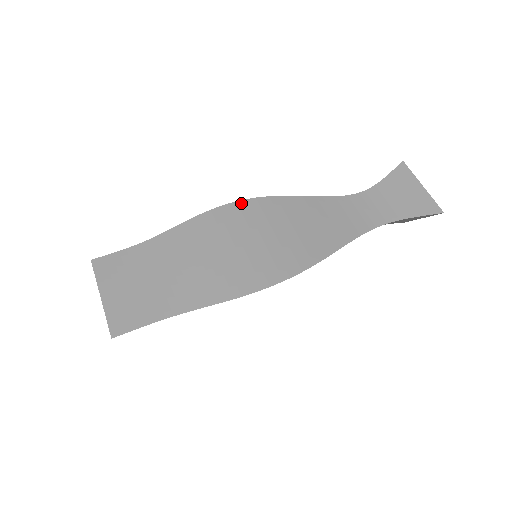
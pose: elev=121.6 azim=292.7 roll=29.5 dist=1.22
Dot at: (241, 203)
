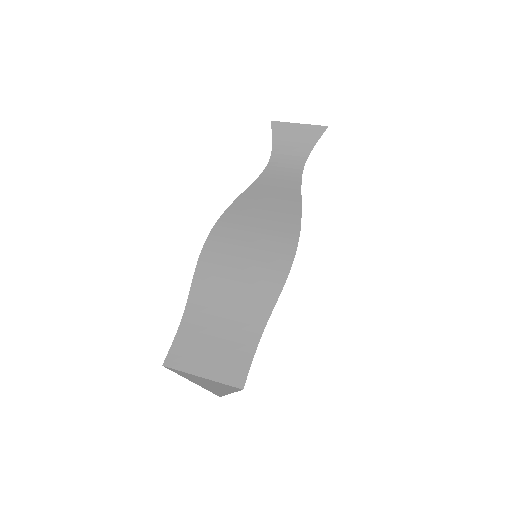
Dot at: (213, 232)
